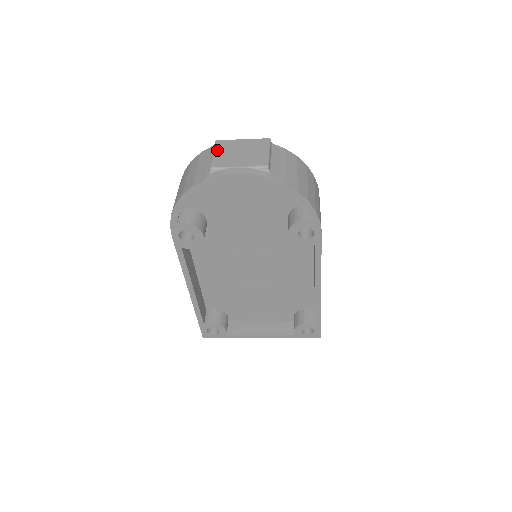
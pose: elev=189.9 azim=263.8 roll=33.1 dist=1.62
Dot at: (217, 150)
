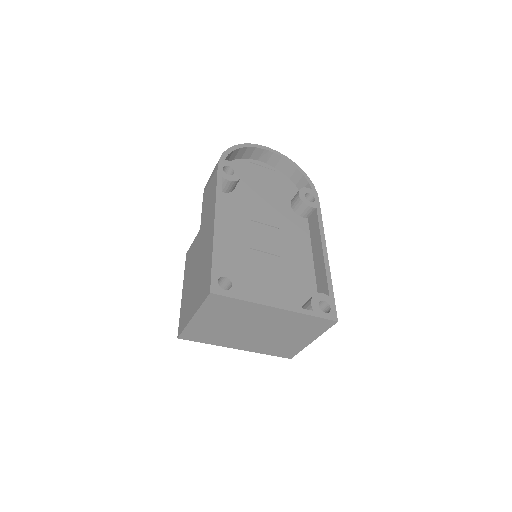
Dot at: occluded
